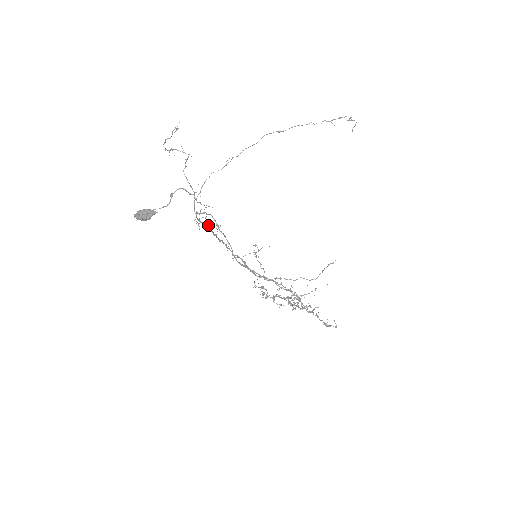
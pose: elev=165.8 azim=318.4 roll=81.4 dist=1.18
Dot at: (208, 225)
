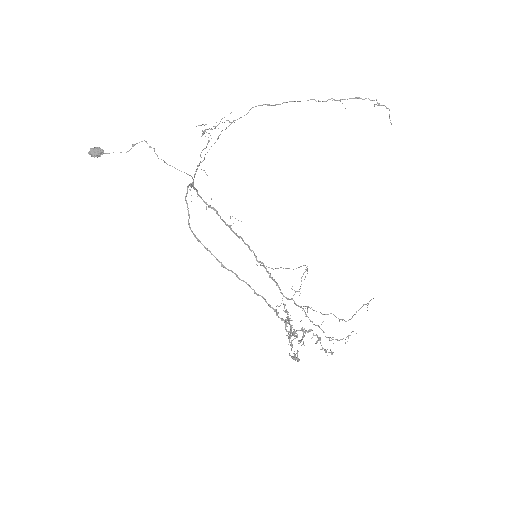
Dot at: (215, 209)
